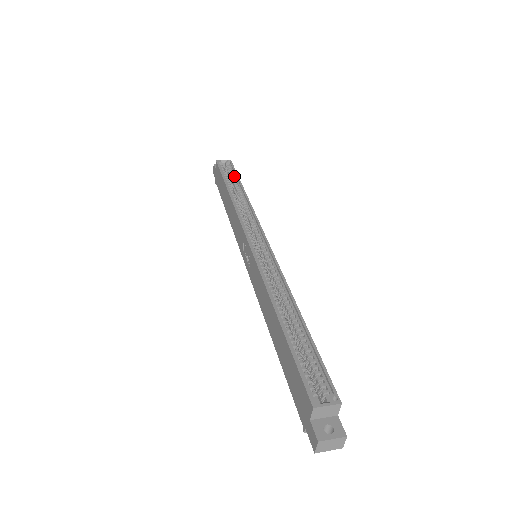
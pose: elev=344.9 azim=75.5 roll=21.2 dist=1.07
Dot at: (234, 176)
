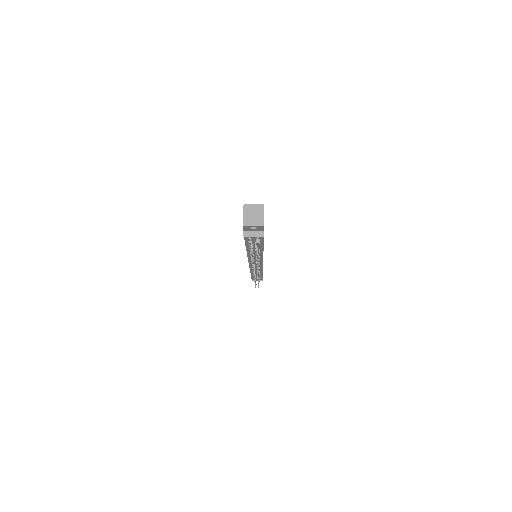
Dot at: occluded
